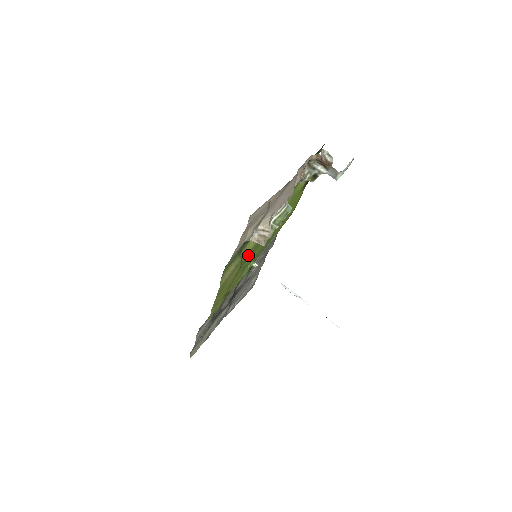
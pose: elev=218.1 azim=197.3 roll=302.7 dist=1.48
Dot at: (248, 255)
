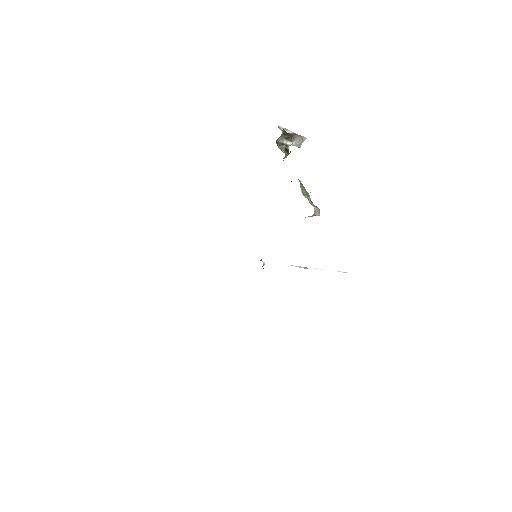
Dot at: occluded
